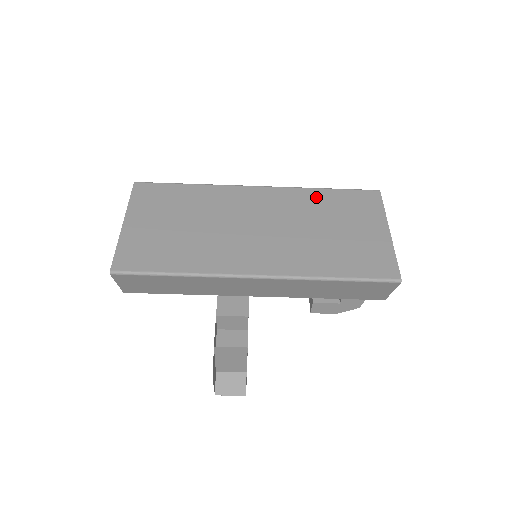
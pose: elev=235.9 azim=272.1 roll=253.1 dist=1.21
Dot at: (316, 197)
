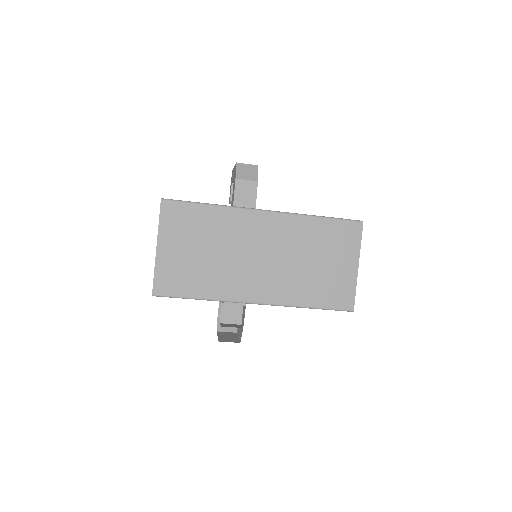
Dot at: (311, 227)
